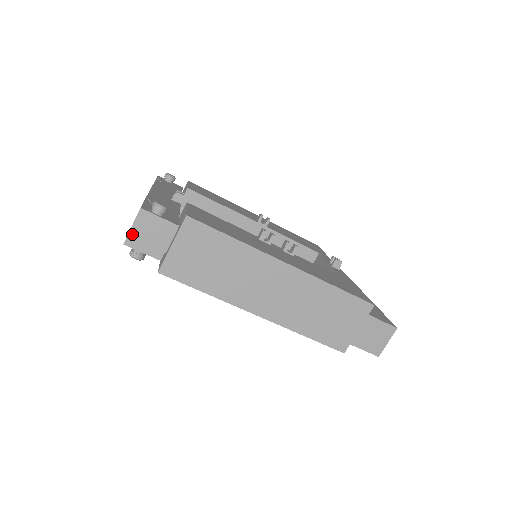
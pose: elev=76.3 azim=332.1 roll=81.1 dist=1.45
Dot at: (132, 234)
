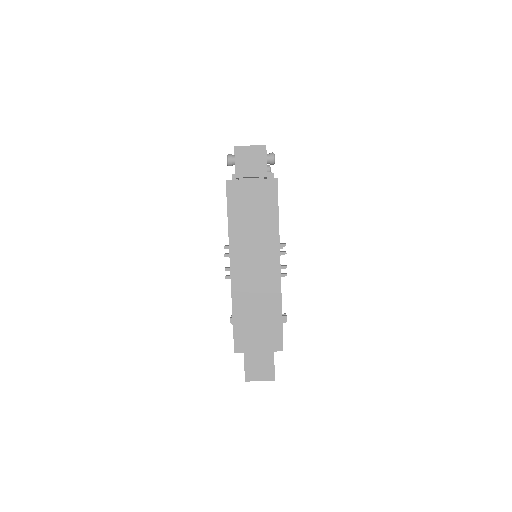
Dot at: (245, 148)
